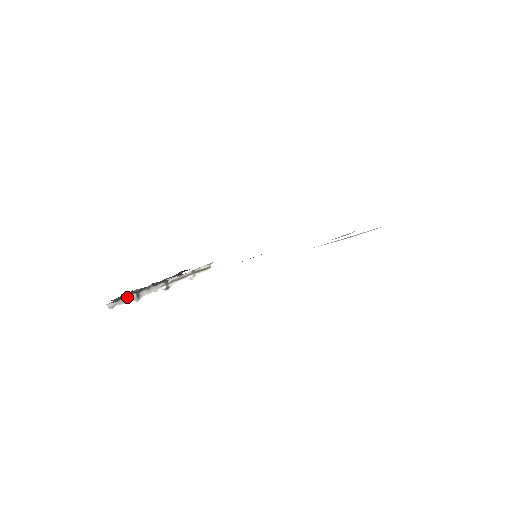
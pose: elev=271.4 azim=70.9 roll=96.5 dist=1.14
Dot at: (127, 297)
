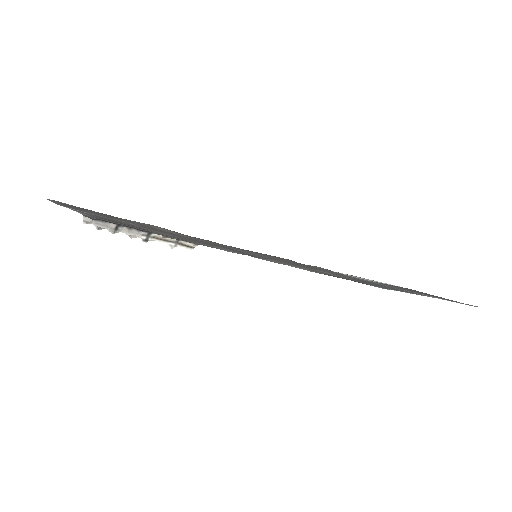
Dot at: (106, 223)
